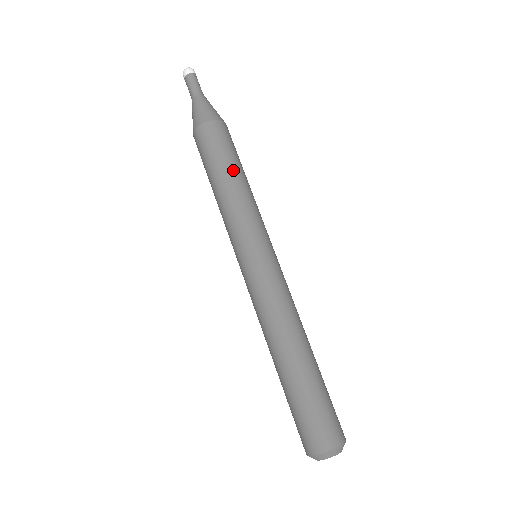
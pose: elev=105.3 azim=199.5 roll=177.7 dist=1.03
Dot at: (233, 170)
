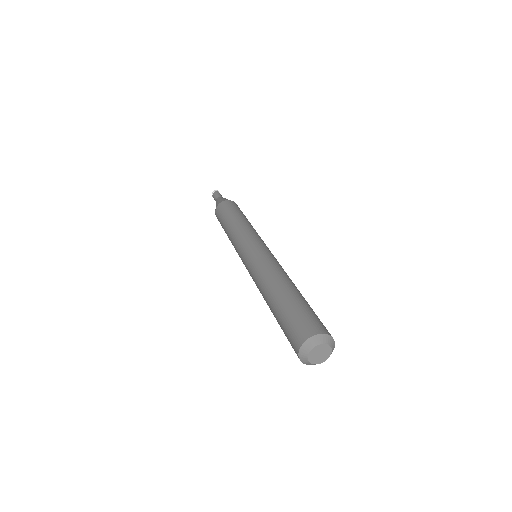
Dot at: (245, 217)
